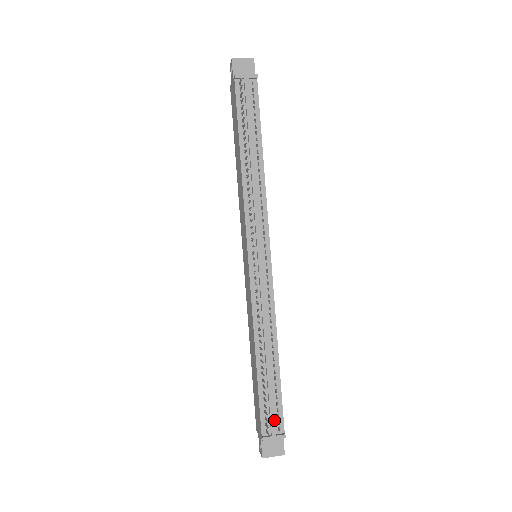
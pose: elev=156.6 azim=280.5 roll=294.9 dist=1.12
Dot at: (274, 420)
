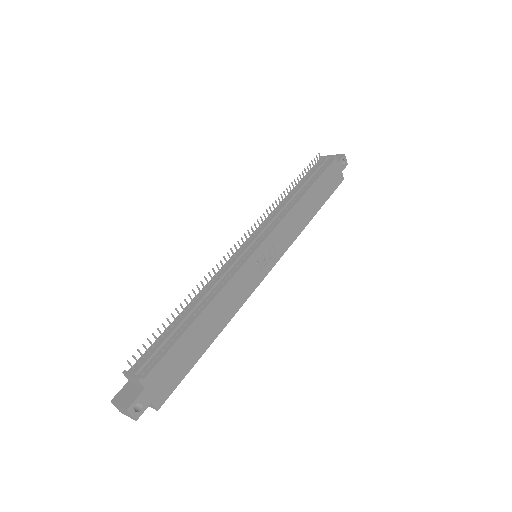
Dot at: (146, 360)
